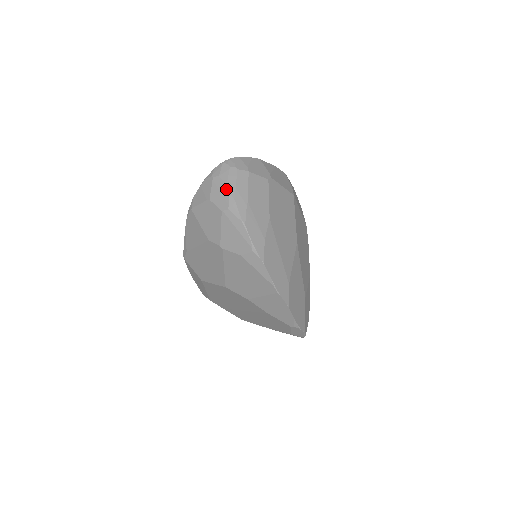
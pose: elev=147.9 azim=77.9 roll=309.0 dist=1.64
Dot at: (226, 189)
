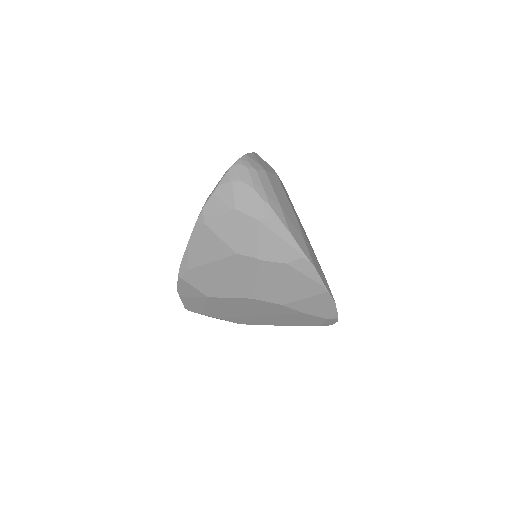
Dot at: (256, 195)
